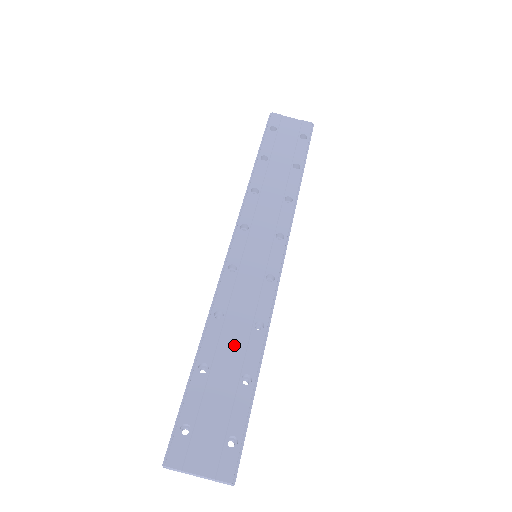
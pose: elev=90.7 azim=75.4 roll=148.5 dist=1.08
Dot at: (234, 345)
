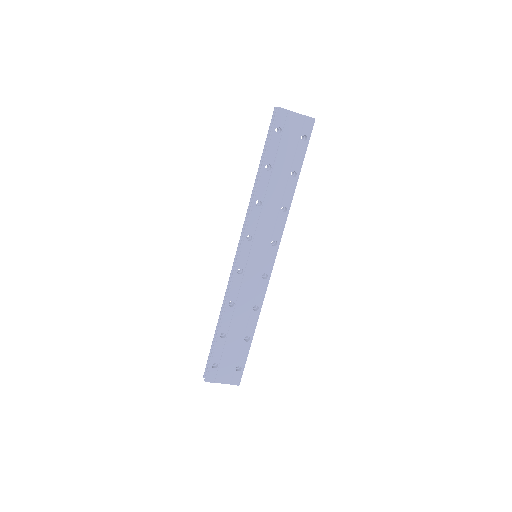
Dot at: (240, 321)
